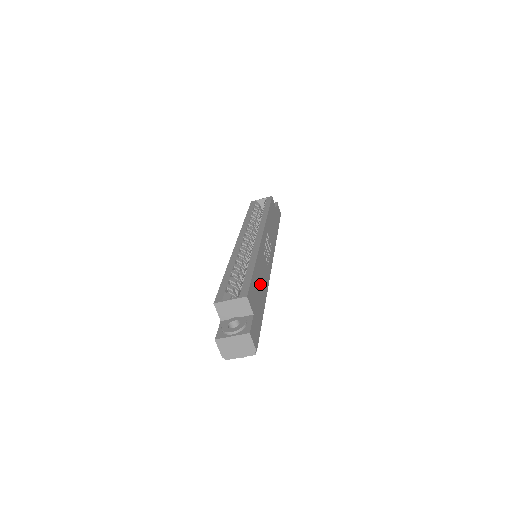
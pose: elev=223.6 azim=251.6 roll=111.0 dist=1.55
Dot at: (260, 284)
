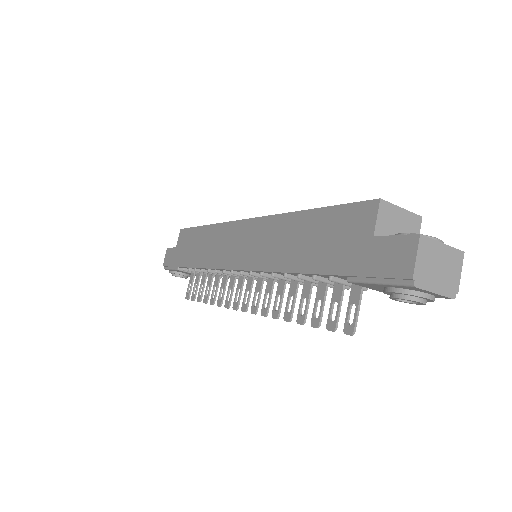
Dot at: occluded
